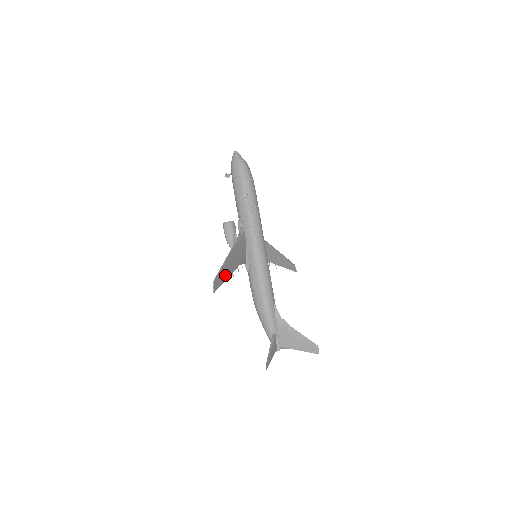
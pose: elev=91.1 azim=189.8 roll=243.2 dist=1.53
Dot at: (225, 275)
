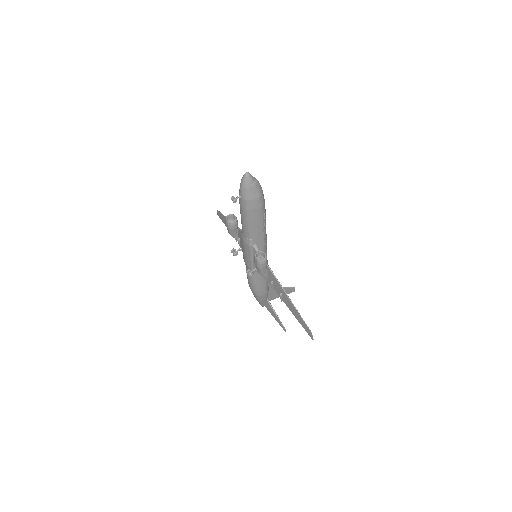
Dot at: (294, 313)
